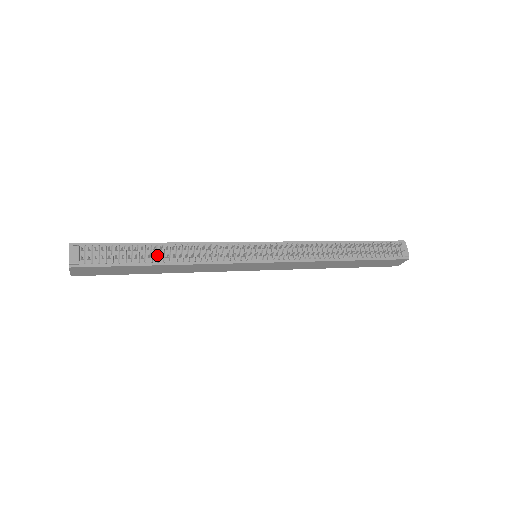
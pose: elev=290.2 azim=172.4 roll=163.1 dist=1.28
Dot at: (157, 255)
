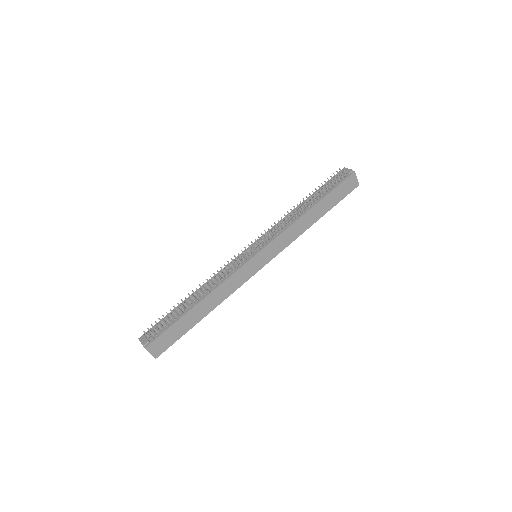
Dot at: (191, 301)
